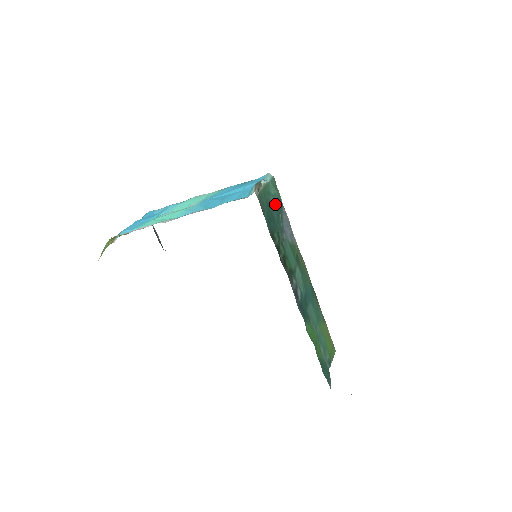
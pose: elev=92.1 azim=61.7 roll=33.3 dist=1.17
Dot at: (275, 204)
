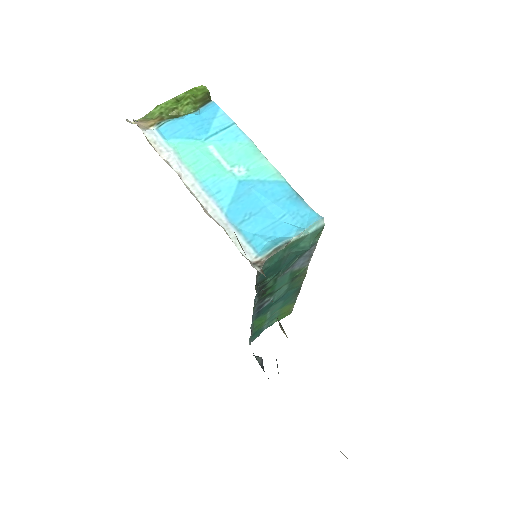
Dot at: (296, 253)
